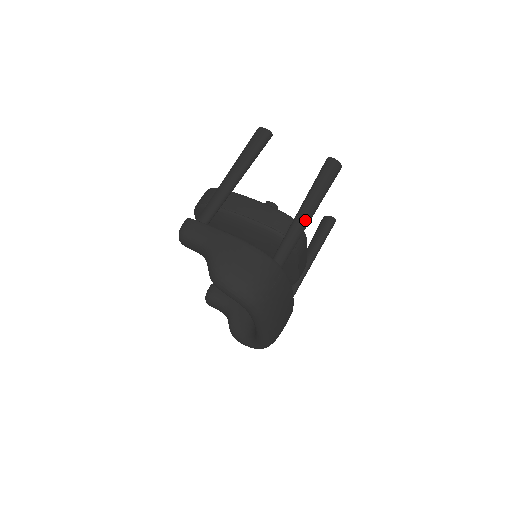
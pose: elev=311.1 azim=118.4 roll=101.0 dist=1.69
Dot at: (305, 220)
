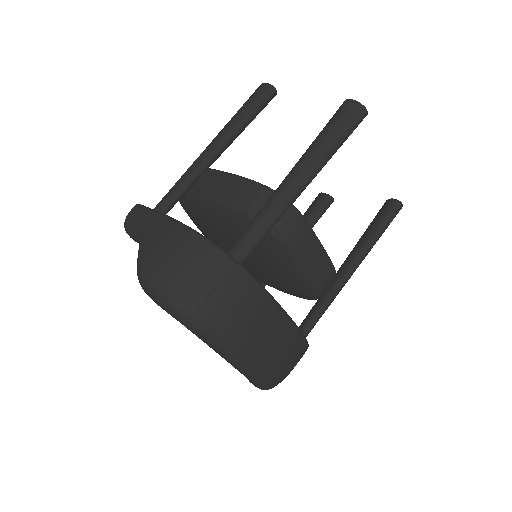
Dot at: (289, 191)
